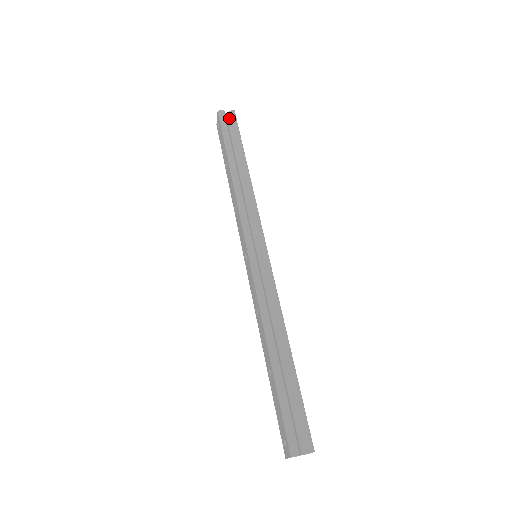
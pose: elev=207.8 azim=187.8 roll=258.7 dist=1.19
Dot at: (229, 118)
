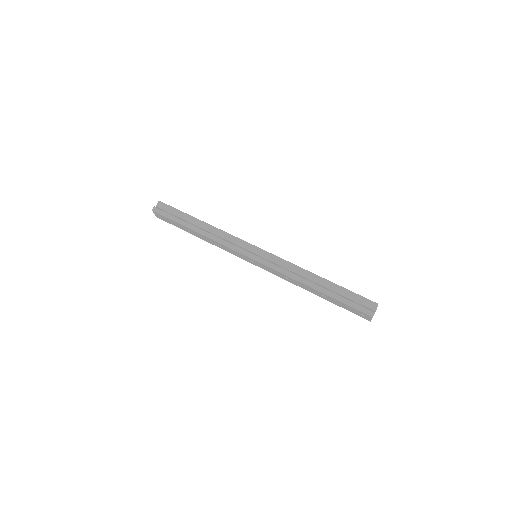
Dot at: (161, 207)
